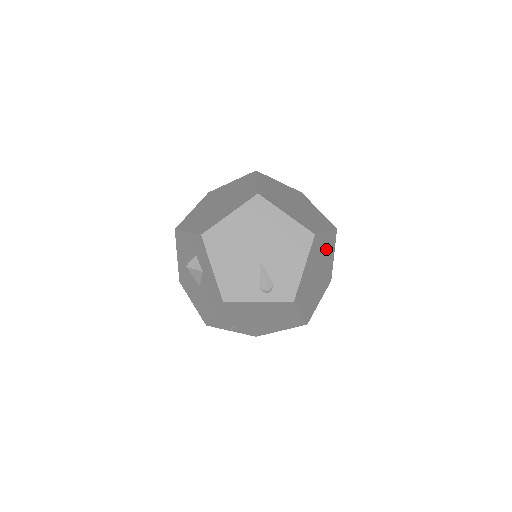
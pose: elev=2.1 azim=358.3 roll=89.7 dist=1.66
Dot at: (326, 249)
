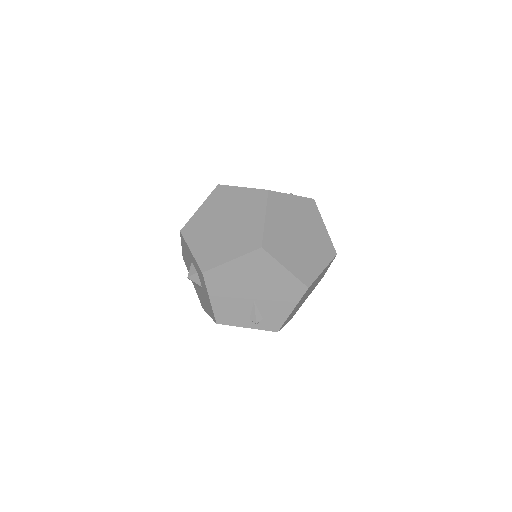
Dot at: (321, 275)
